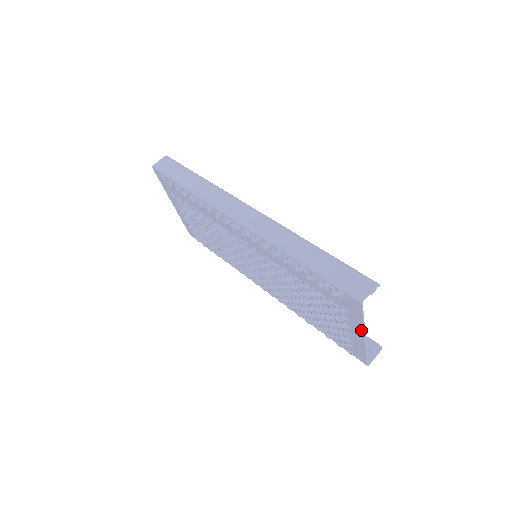
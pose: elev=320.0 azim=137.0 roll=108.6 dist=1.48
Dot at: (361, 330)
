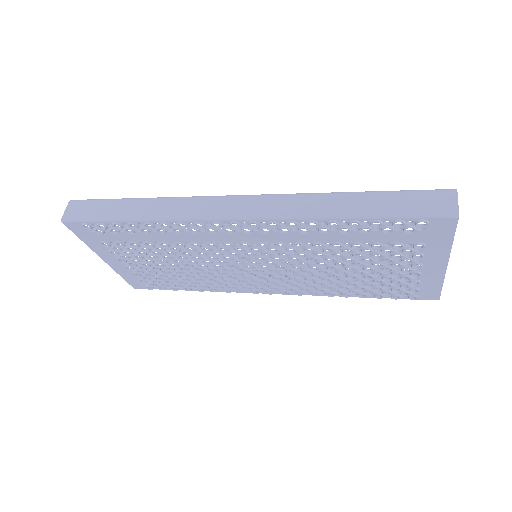
Dot at: (444, 257)
